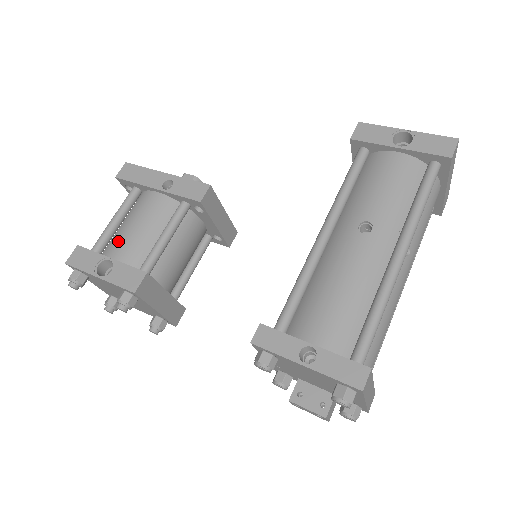
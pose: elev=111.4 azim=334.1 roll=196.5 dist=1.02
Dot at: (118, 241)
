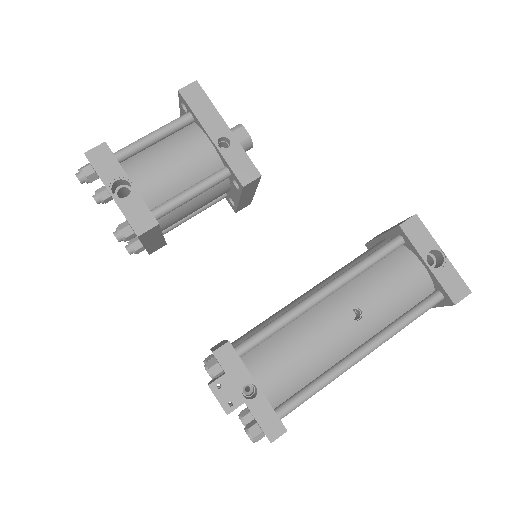
Dot at: (147, 165)
